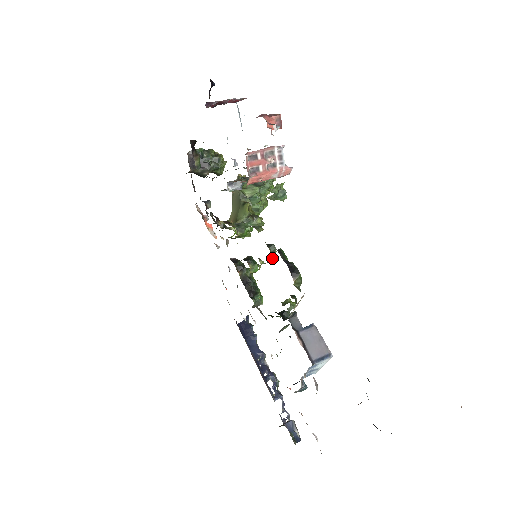
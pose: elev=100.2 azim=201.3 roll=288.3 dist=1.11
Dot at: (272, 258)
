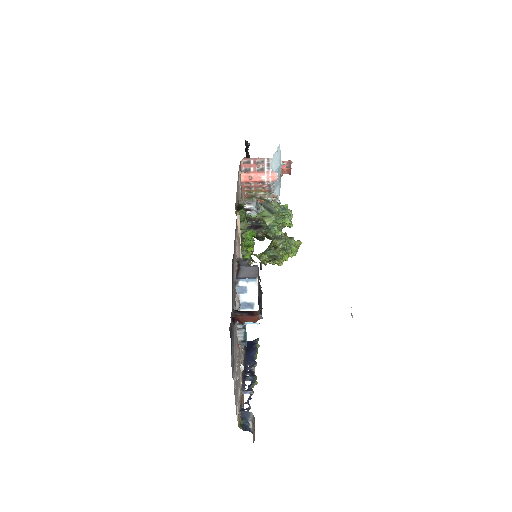
Dot at: (244, 224)
